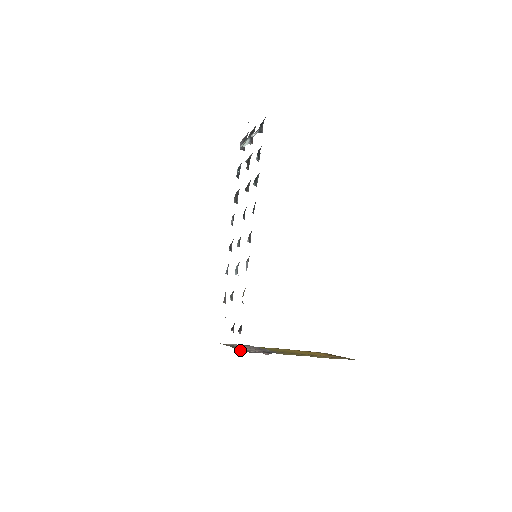
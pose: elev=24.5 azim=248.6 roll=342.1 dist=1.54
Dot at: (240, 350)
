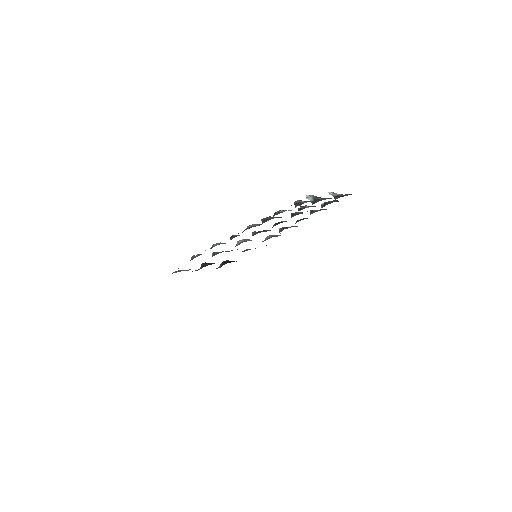
Dot at: occluded
